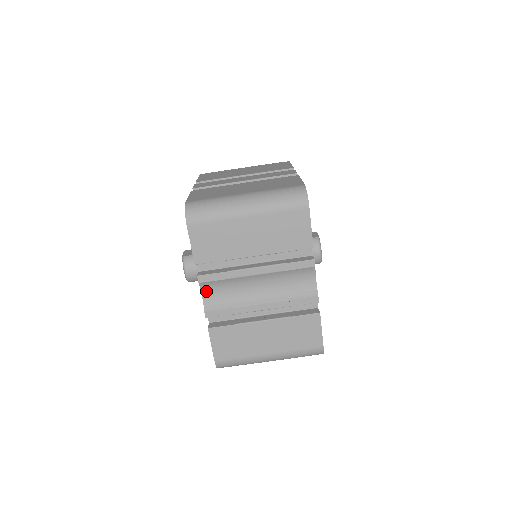
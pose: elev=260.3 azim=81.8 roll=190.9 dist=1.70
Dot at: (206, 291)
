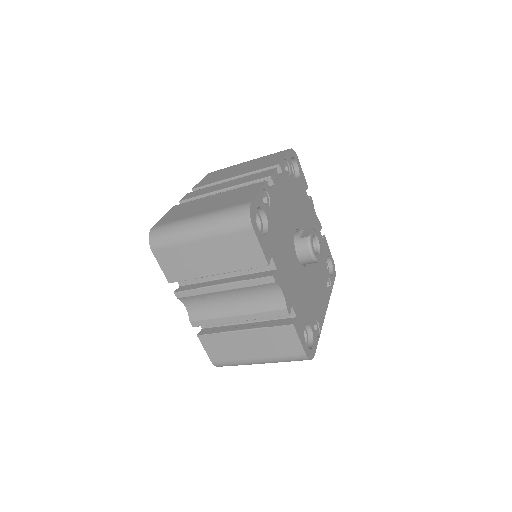
Dot at: (188, 304)
